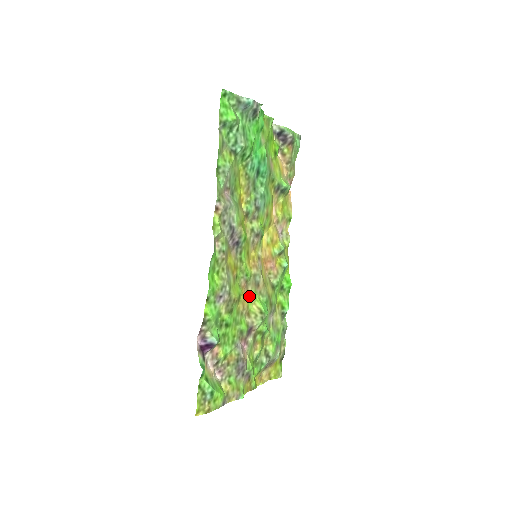
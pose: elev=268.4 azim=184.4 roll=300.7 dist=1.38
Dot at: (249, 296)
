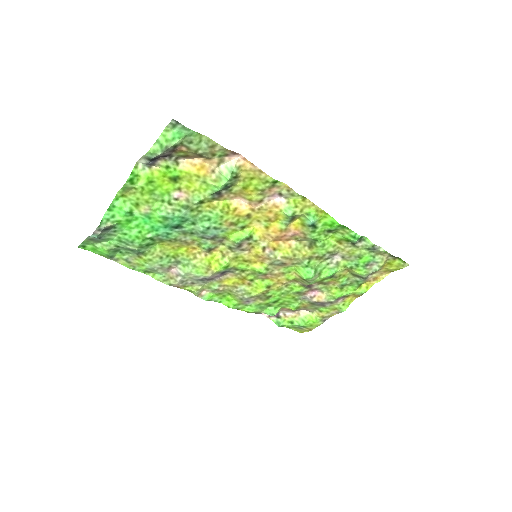
Dot at: (282, 274)
